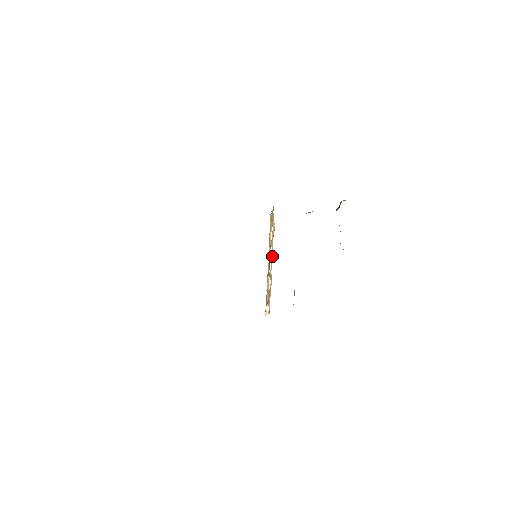
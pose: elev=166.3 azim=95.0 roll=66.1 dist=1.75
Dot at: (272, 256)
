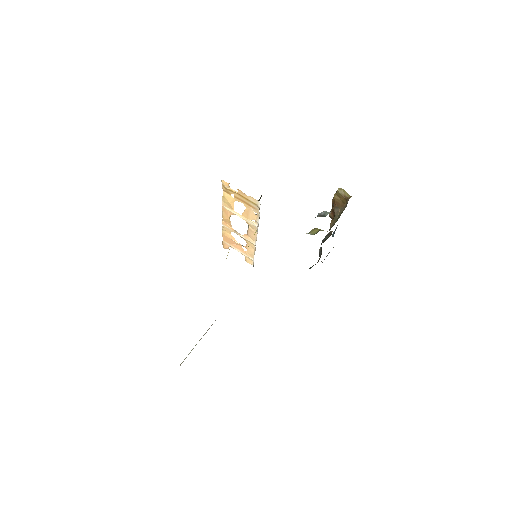
Dot at: (255, 235)
